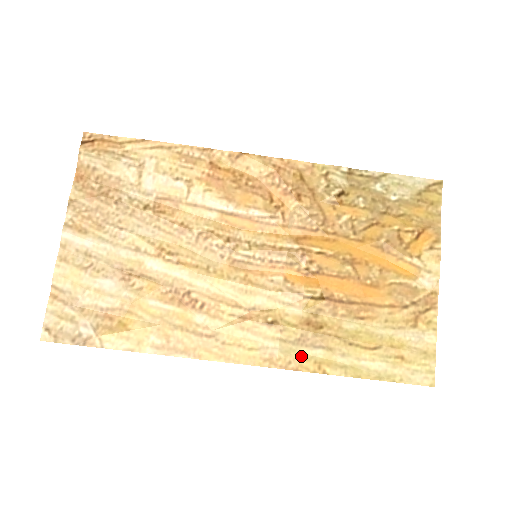
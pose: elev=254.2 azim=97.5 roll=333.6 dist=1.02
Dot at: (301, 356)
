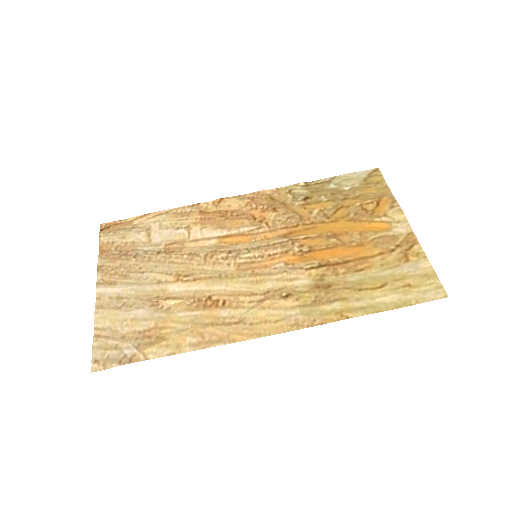
Dot at: (322, 313)
